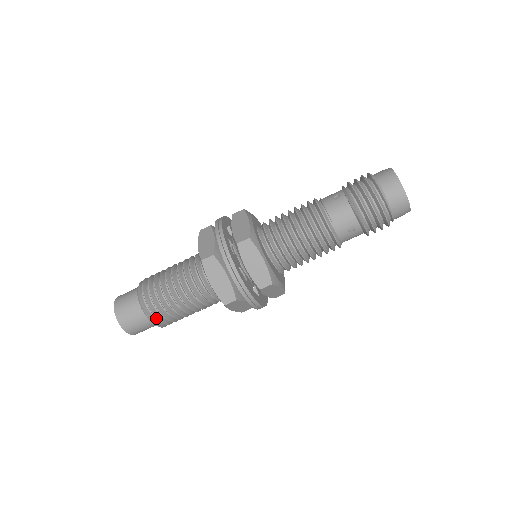
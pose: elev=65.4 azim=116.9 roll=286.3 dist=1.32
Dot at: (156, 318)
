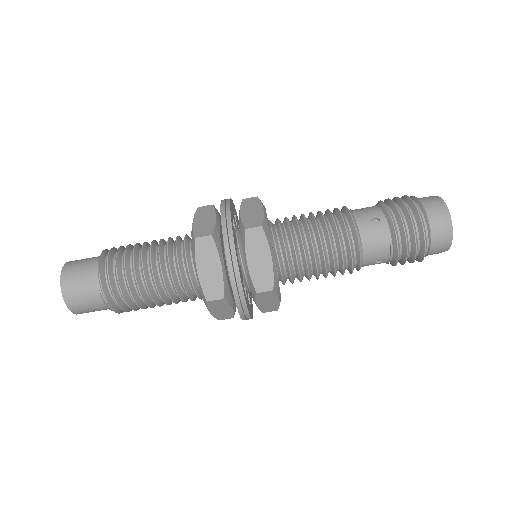
Dot at: (107, 263)
